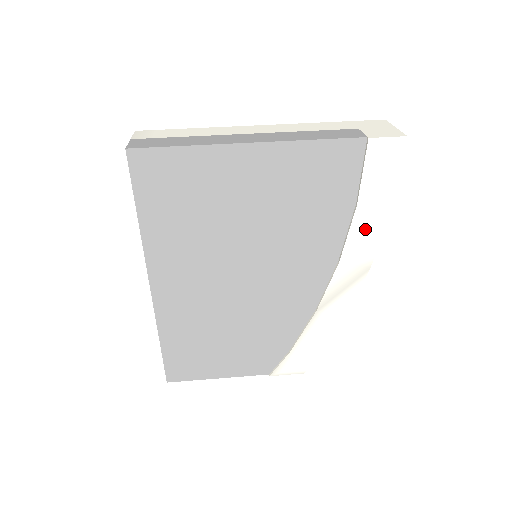
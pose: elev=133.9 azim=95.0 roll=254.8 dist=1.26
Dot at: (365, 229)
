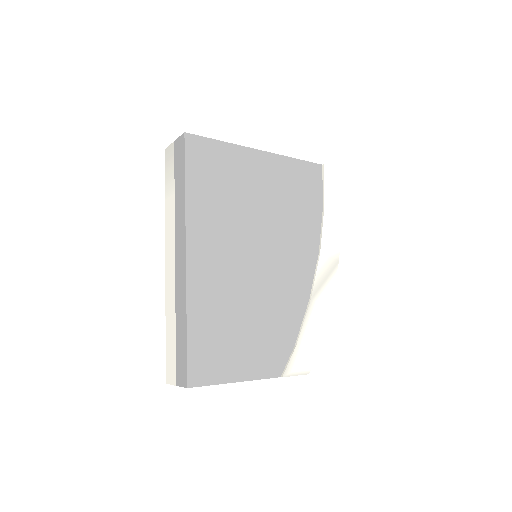
Dot at: (331, 228)
